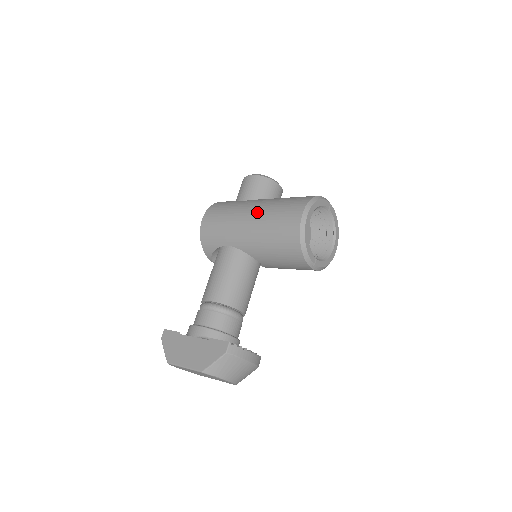
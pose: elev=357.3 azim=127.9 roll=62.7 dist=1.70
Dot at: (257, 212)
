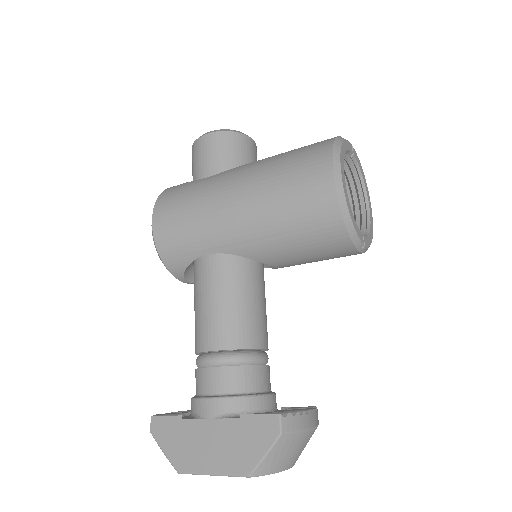
Dot at: (247, 188)
